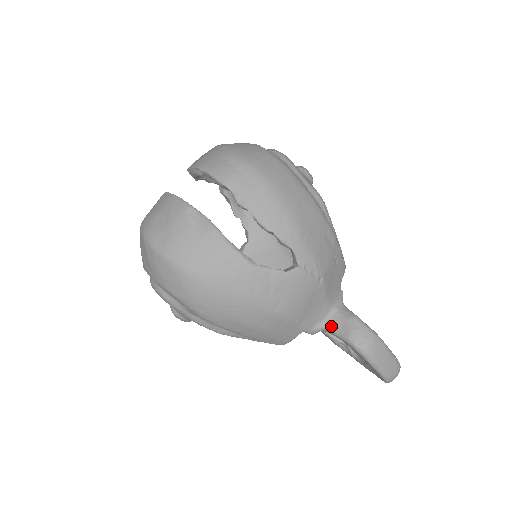
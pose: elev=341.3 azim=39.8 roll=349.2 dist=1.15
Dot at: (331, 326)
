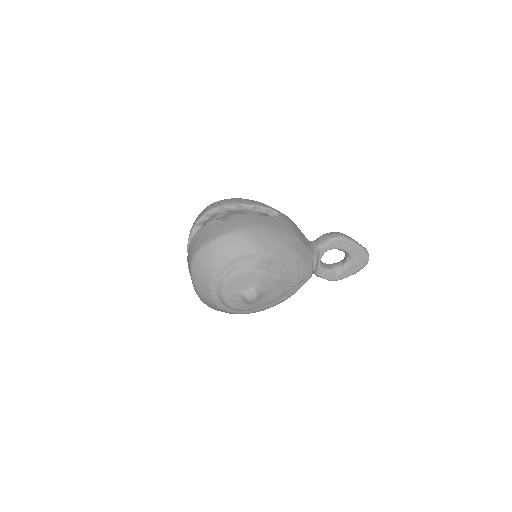
Dot at: (319, 245)
